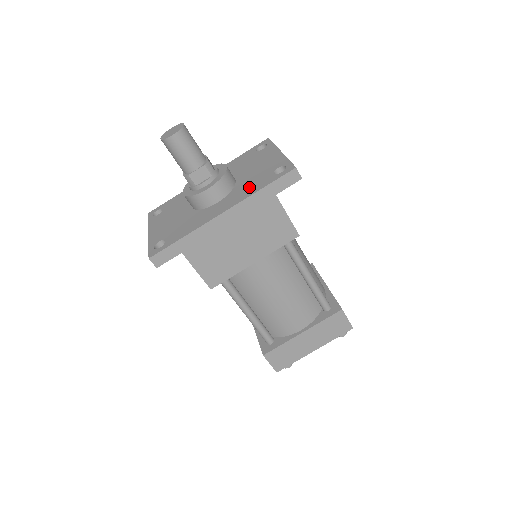
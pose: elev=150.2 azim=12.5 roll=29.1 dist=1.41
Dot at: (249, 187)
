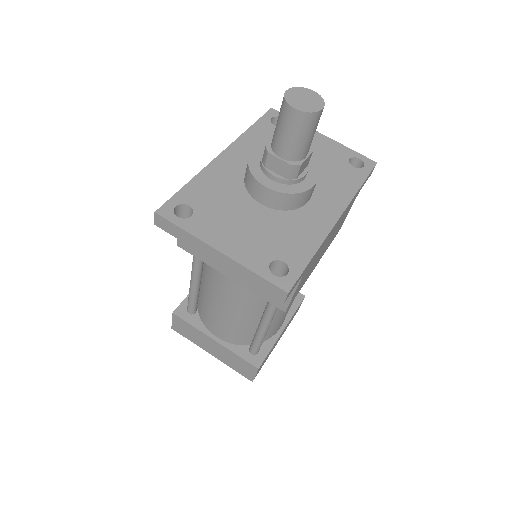
Dot at: (338, 182)
